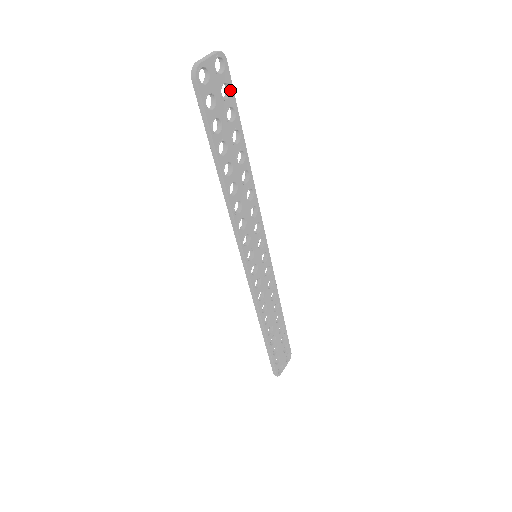
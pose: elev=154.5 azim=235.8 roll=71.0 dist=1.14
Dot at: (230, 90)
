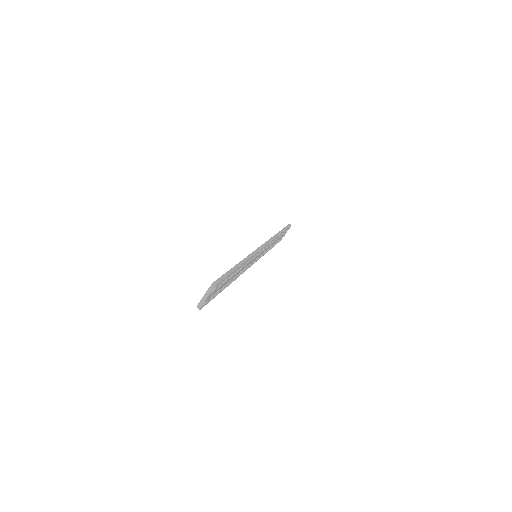
Dot at: occluded
